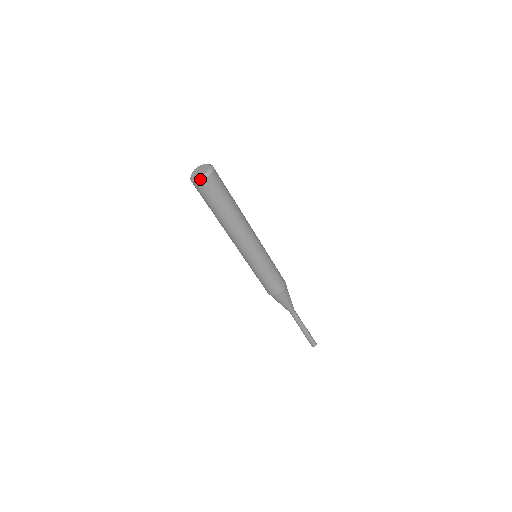
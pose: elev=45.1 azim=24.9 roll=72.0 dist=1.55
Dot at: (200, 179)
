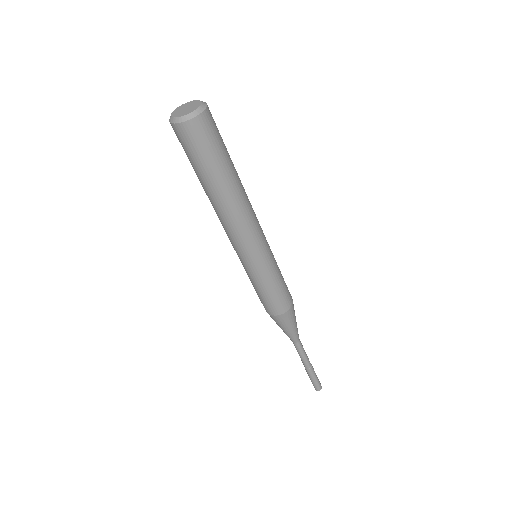
Dot at: (177, 120)
